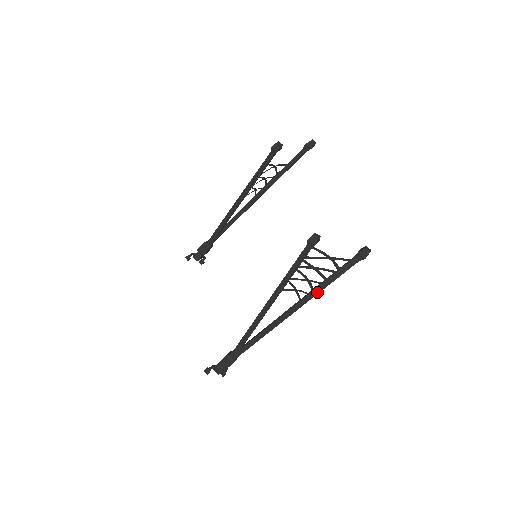
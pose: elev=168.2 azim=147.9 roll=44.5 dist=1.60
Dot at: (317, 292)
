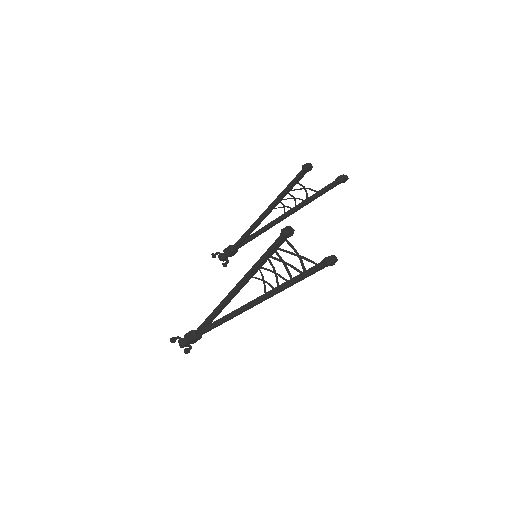
Dot at: (281, 288)
